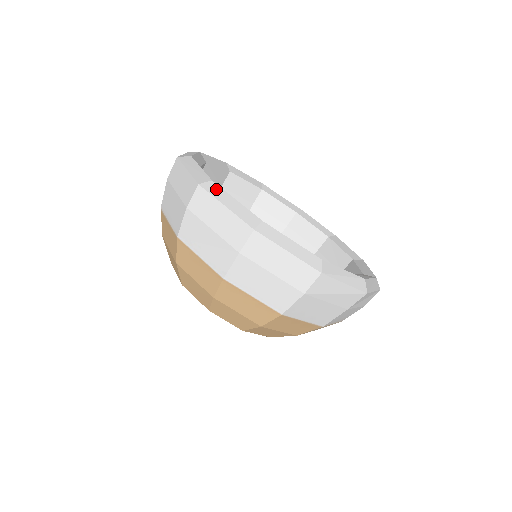
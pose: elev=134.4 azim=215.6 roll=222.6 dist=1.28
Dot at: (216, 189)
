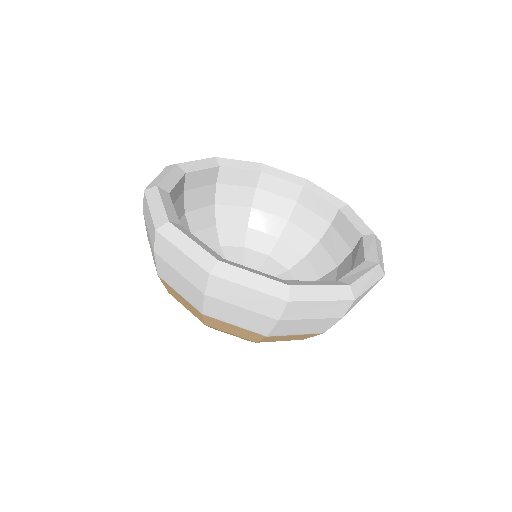
Dot at: (228, 270)
